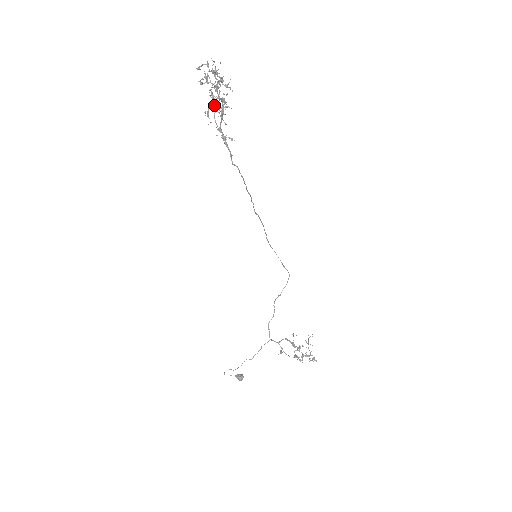
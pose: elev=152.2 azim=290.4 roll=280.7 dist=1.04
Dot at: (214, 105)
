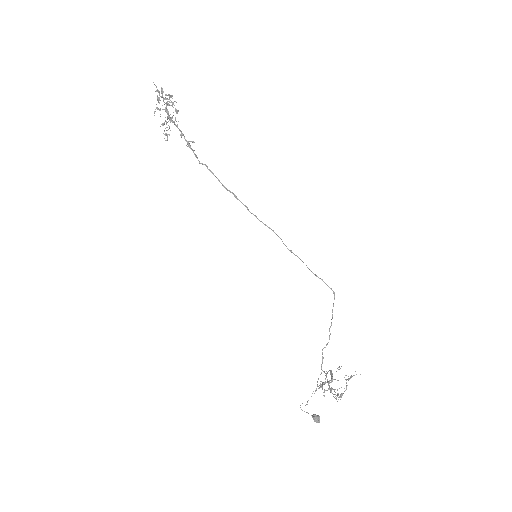
Dot at: (170, 117)
